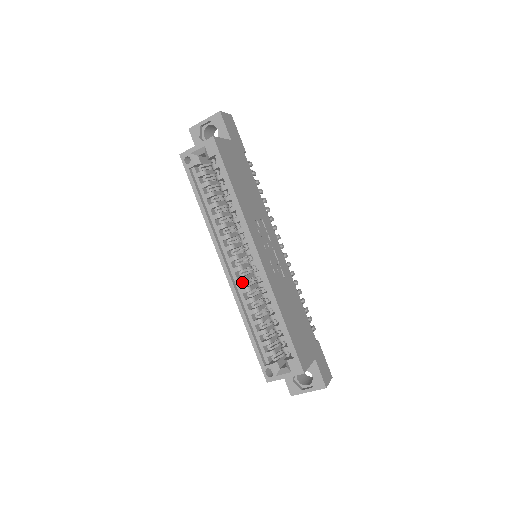
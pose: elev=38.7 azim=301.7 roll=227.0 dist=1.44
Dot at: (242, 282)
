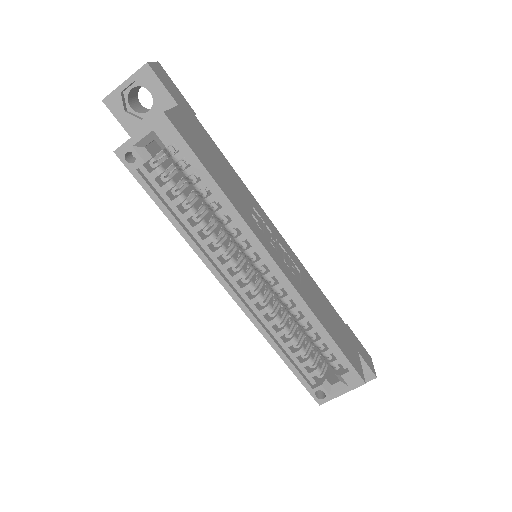
Dot at: occluded
